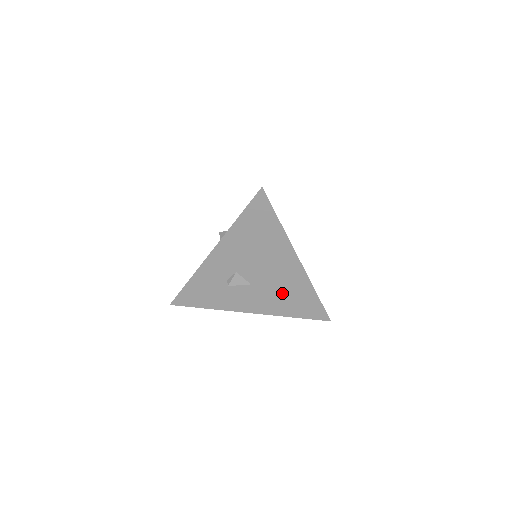
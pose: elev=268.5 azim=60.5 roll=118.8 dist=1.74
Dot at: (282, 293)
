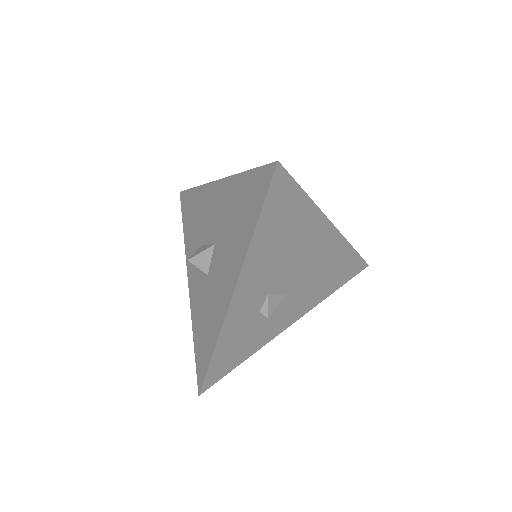
Dot at: (320, 276)
